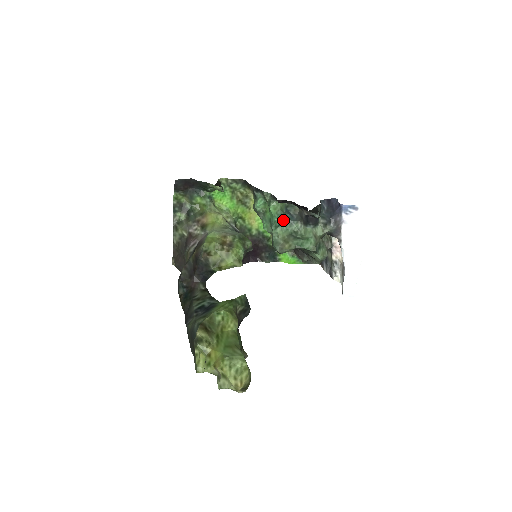
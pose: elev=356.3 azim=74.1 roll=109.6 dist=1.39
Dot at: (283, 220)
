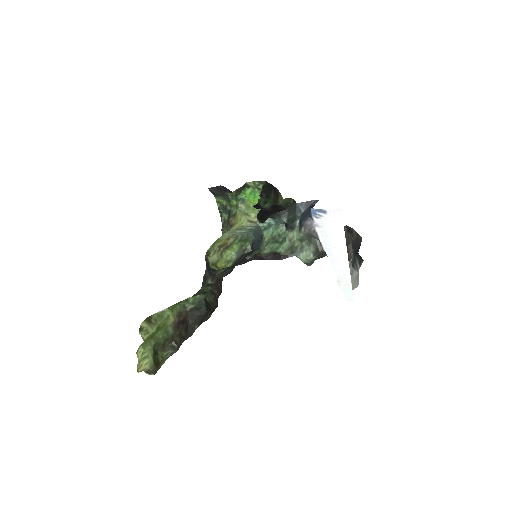
Dot at: (269, 224)
